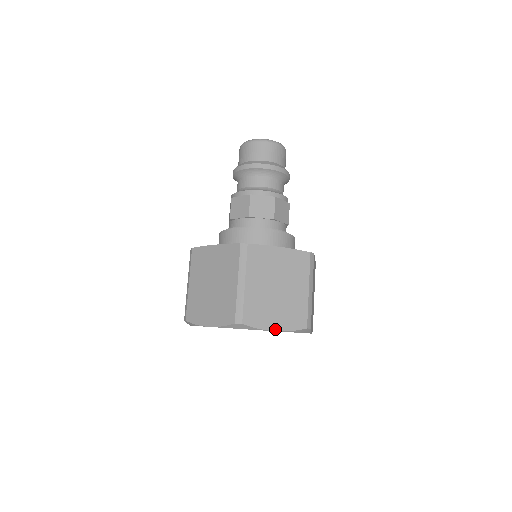
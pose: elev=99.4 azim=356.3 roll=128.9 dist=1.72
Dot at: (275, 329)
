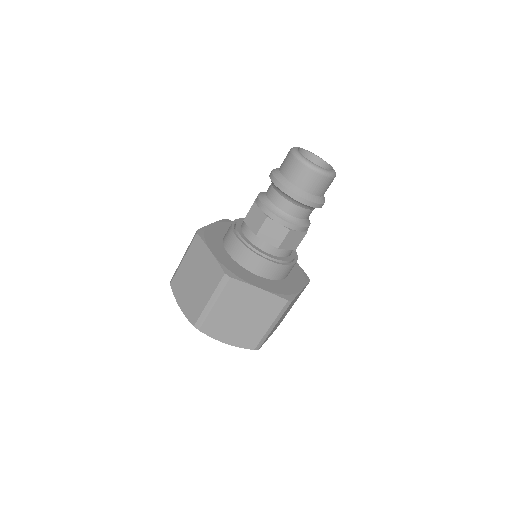
Dot at: (226, 342)
